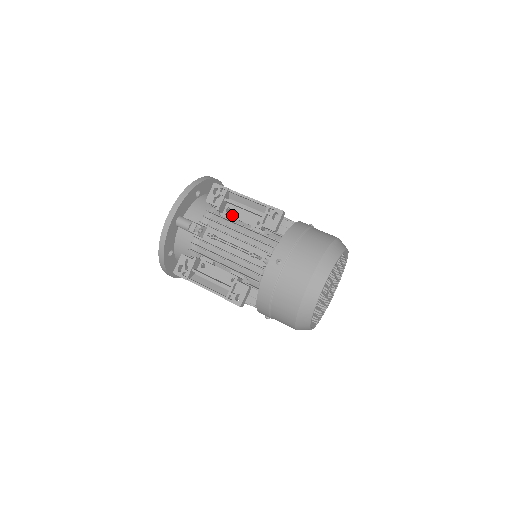
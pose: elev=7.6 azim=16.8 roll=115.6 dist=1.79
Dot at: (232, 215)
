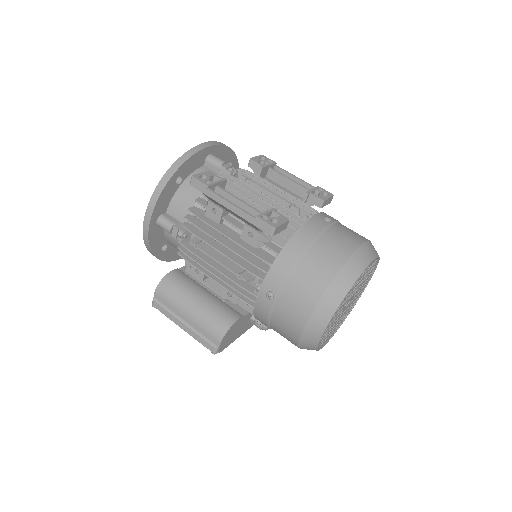
Dot at: occluded
